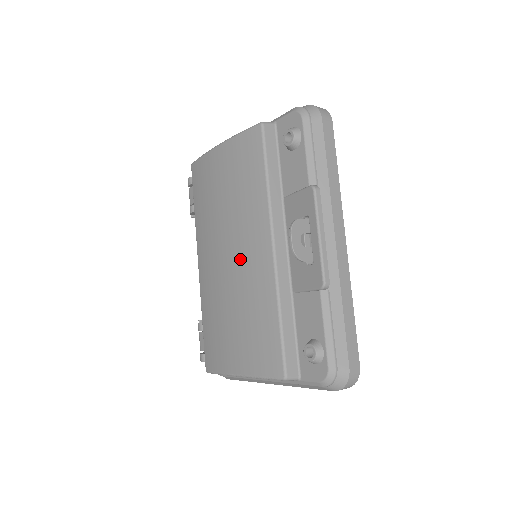
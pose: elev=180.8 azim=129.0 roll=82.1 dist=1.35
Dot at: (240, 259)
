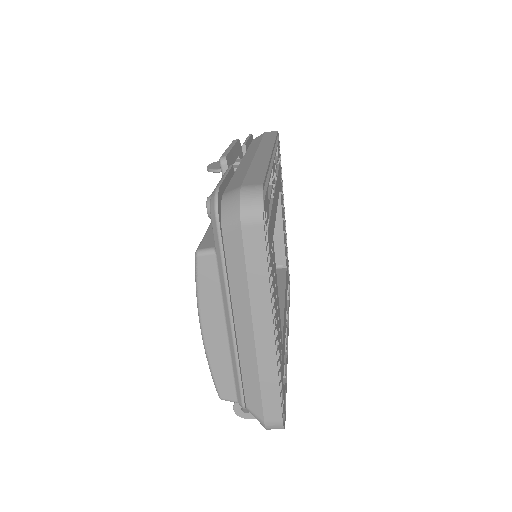
Dot at: occluded
